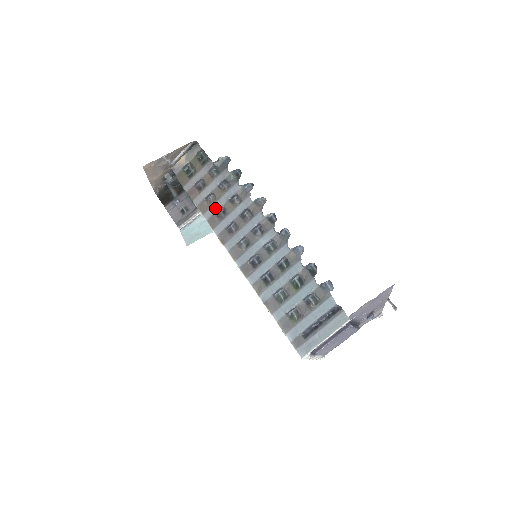
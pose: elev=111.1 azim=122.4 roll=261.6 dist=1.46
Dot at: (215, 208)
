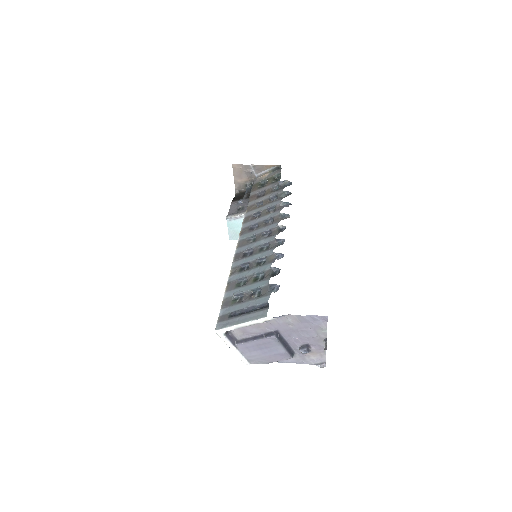
Dot at: (256, 211)
